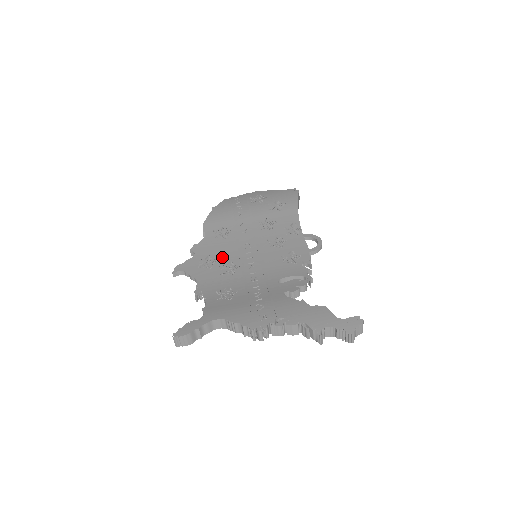
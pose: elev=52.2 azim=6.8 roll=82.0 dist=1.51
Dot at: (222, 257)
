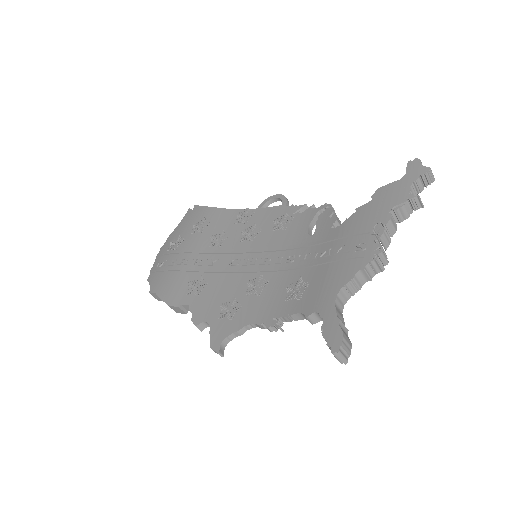
Dot at: (233, 291)
